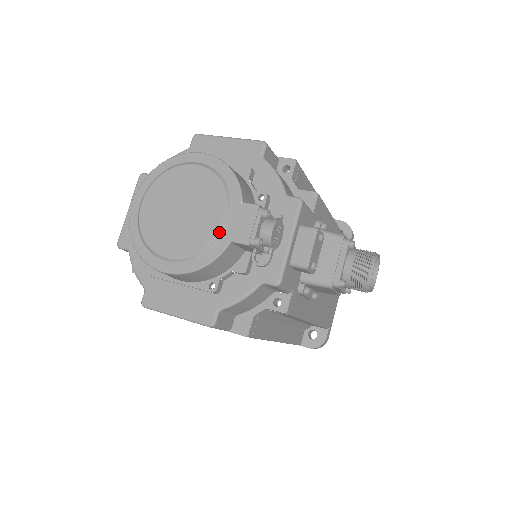
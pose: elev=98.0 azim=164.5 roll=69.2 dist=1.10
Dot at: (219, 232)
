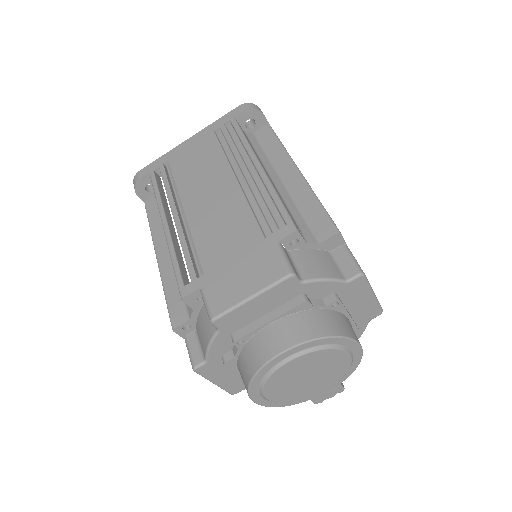
Dot at: (312, 397)
